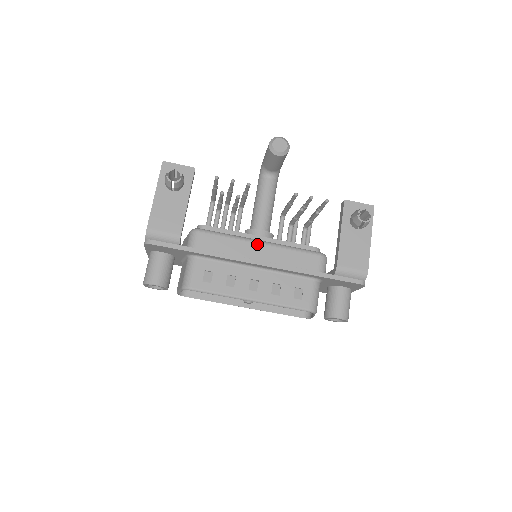
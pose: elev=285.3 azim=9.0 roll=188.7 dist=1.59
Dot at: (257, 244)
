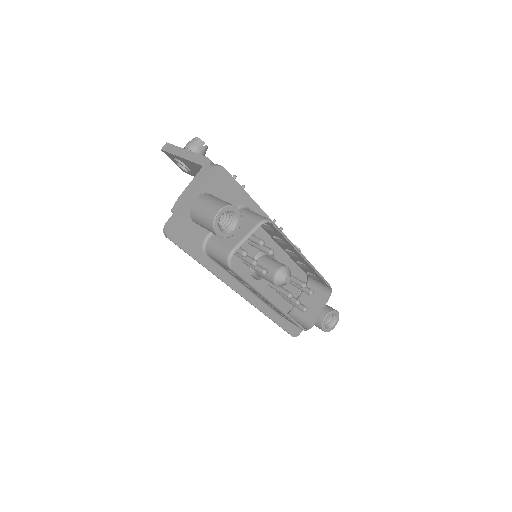
Dot at: occluded
